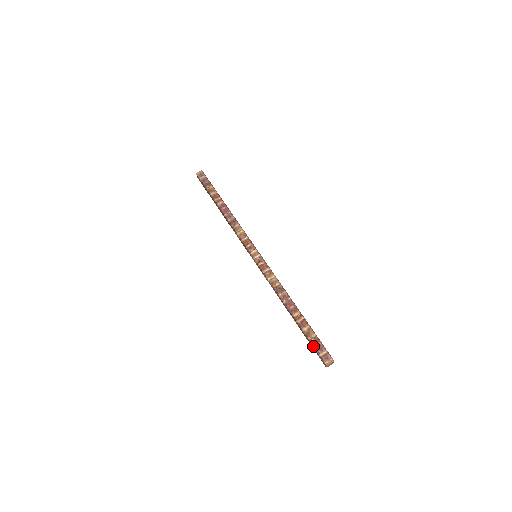
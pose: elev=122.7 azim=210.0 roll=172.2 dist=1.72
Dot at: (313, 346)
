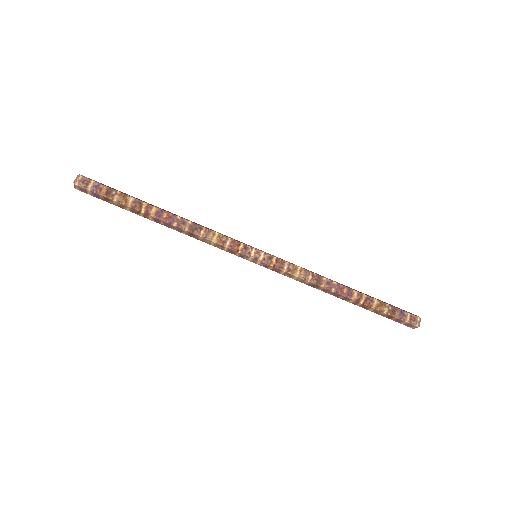
Dot at: occluded
